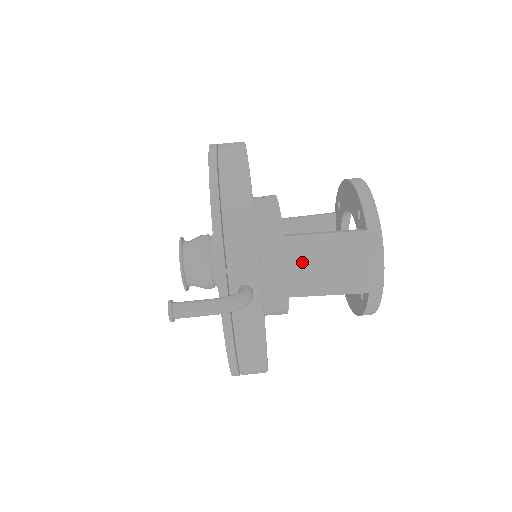
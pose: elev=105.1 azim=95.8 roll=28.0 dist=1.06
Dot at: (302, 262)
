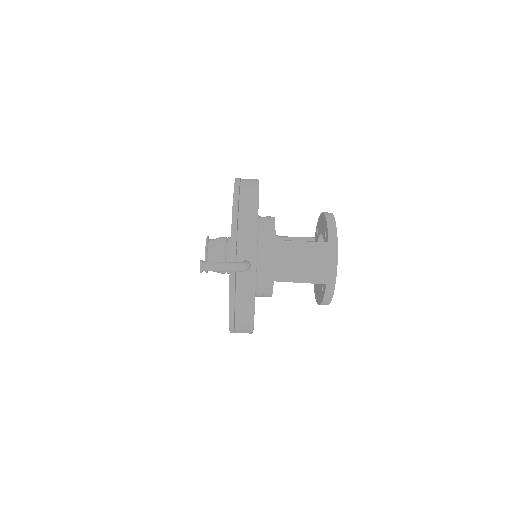
Dot at: (285, 258)
